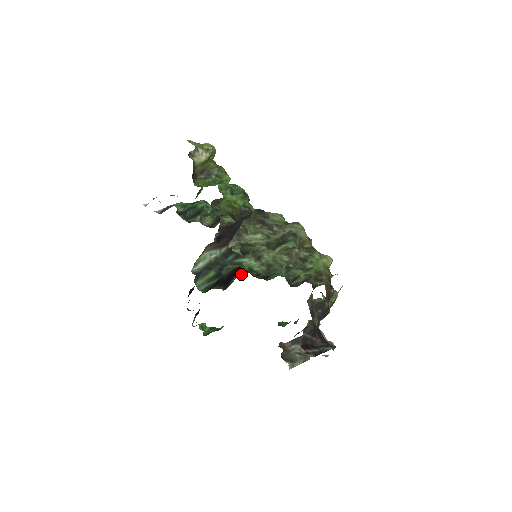
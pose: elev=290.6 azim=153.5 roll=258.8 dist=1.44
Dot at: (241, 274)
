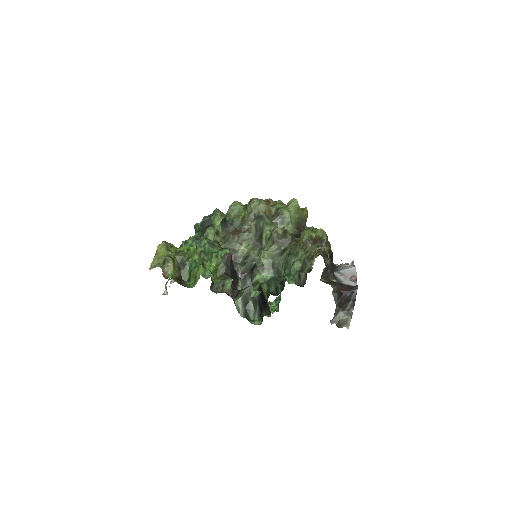
Dot at: (268, 297)
